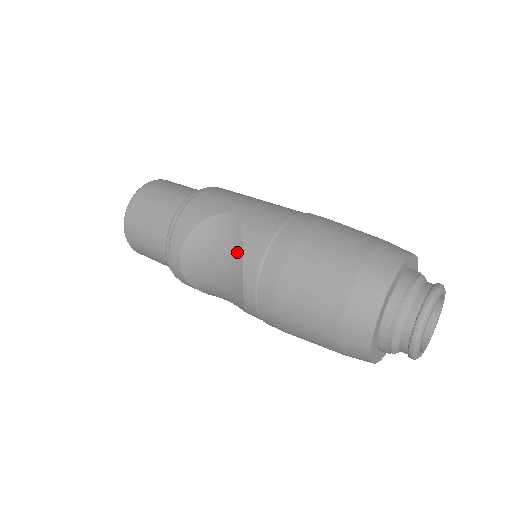
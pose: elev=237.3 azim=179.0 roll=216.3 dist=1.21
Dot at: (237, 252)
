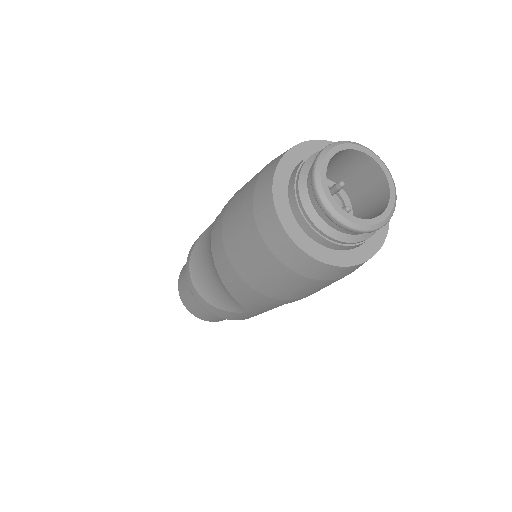
Dot at: occluded
